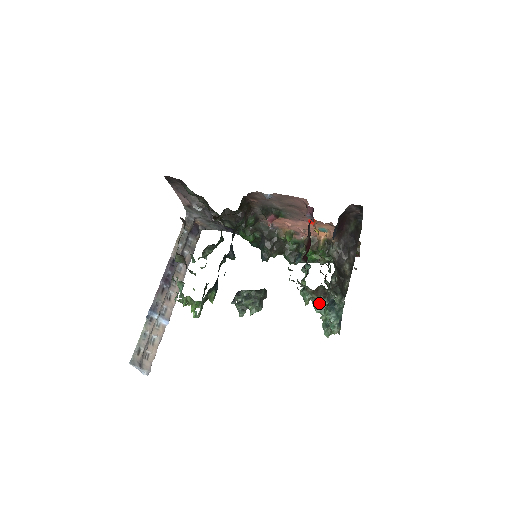
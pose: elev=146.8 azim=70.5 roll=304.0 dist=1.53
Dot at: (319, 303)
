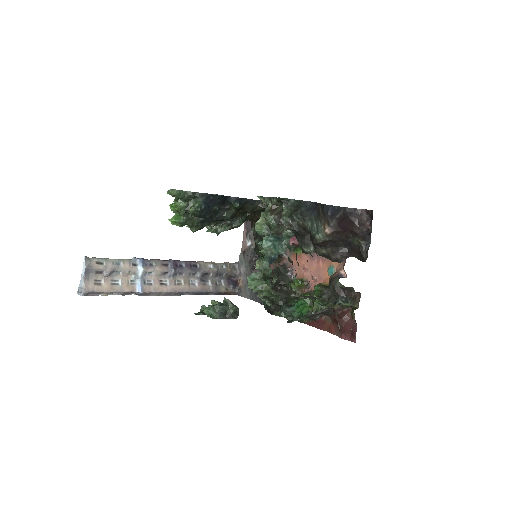
Dot at: occluded
